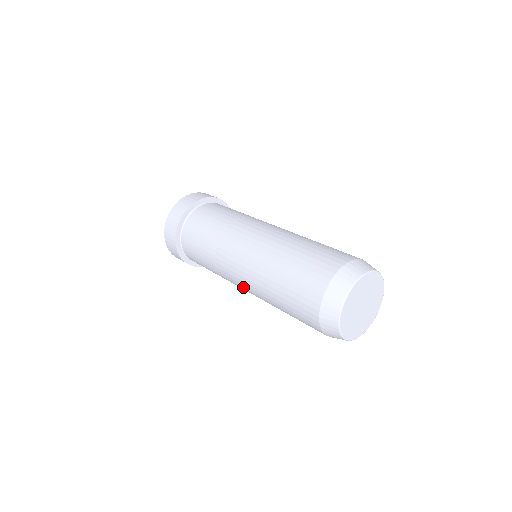
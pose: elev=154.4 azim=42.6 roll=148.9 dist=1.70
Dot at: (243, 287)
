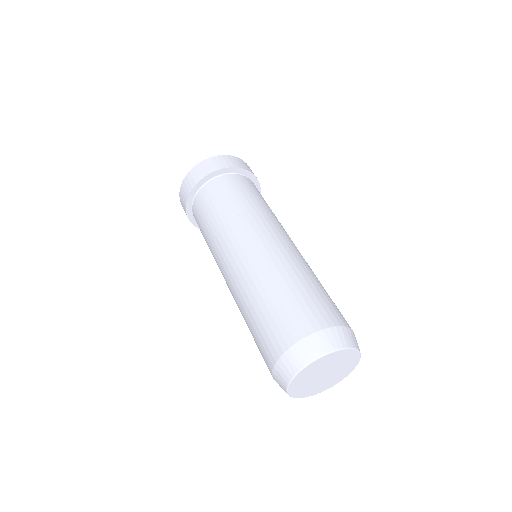
Dot at: occluded
